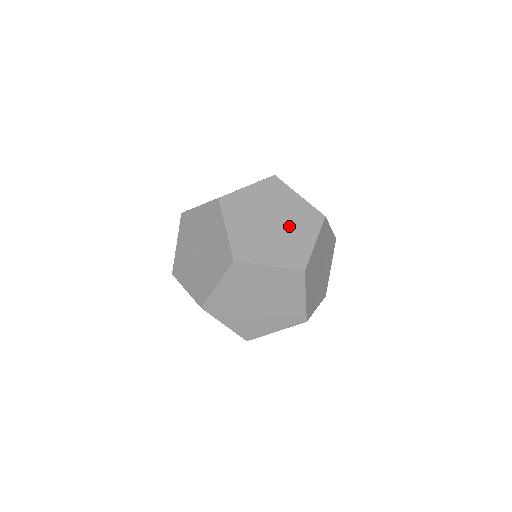
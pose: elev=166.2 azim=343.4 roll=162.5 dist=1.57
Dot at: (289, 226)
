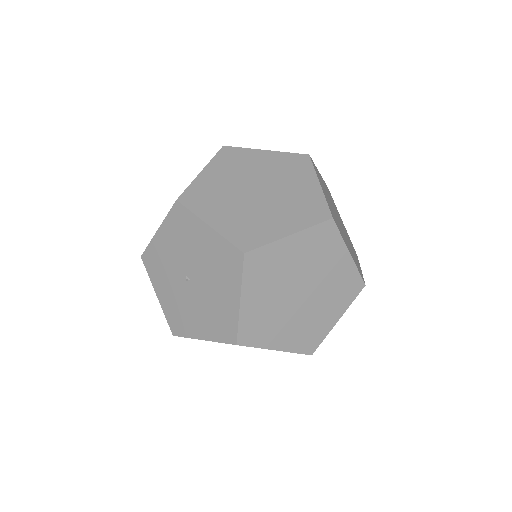
Dot at: (319, 298)
